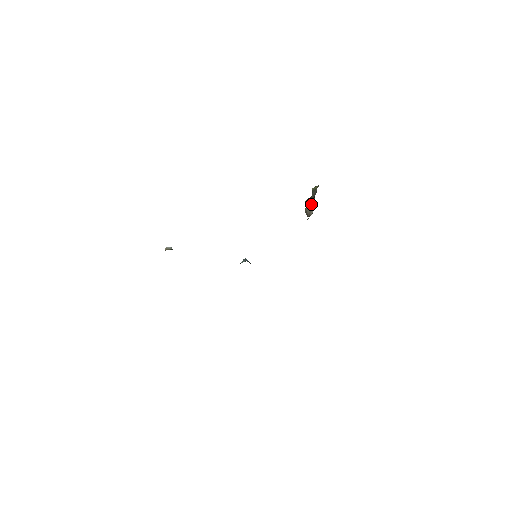
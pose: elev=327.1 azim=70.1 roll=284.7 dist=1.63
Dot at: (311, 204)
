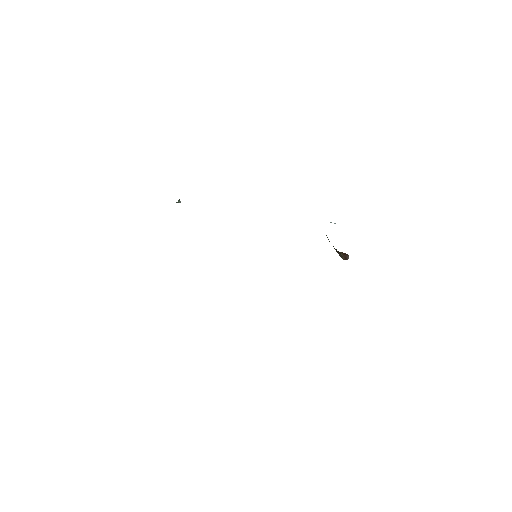
Dot at: occluded
